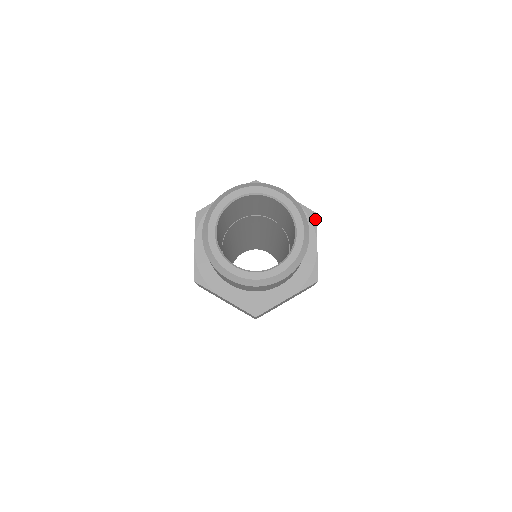
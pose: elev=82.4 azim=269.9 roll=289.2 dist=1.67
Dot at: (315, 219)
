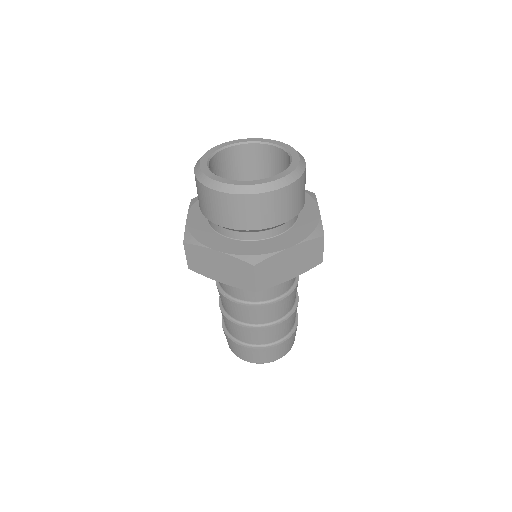
Dot at: (314, 196)
